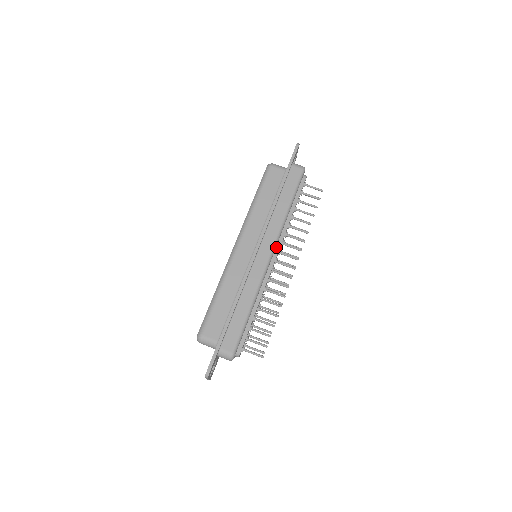
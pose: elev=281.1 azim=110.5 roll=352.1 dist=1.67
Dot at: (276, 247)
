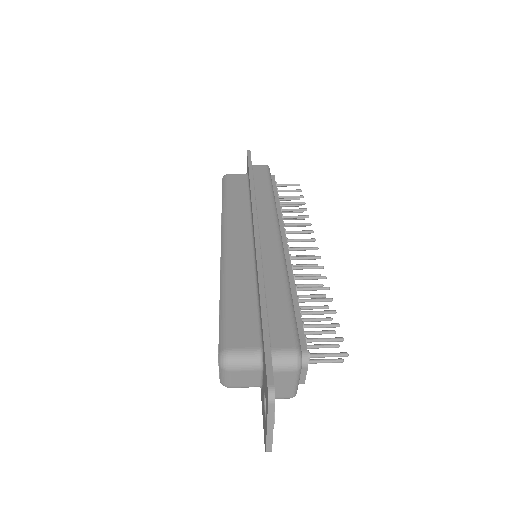
Dot at: occluded
